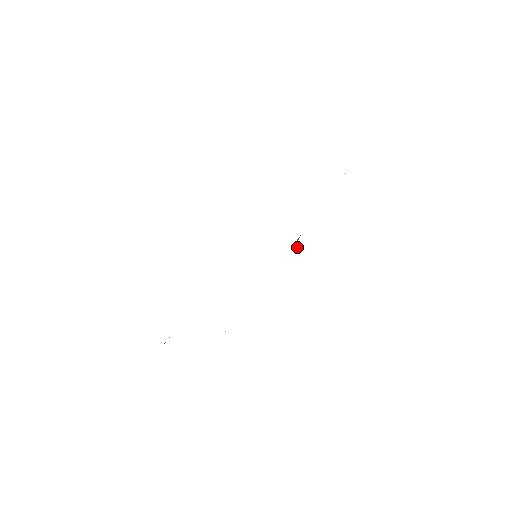
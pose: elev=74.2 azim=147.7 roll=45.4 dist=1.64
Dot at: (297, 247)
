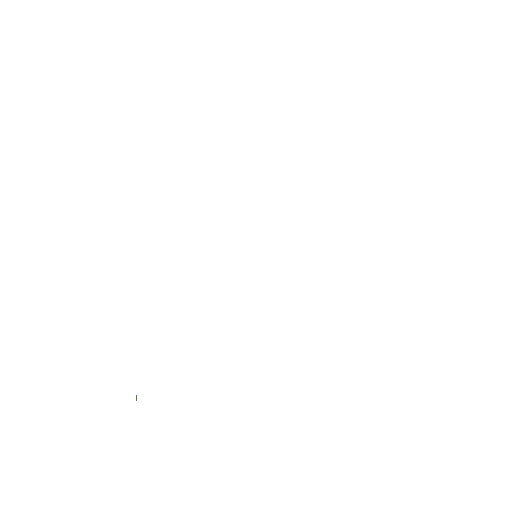
Dot at: occluded
